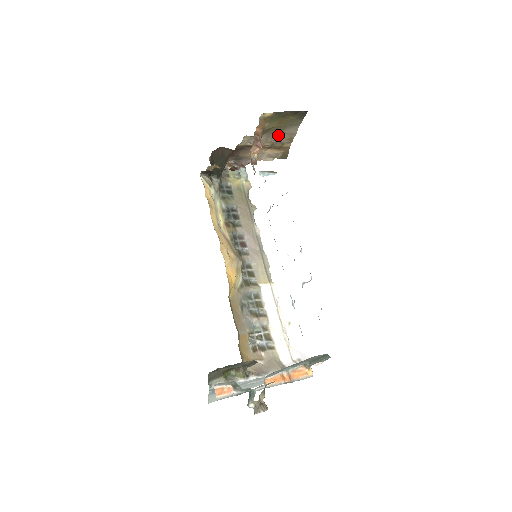
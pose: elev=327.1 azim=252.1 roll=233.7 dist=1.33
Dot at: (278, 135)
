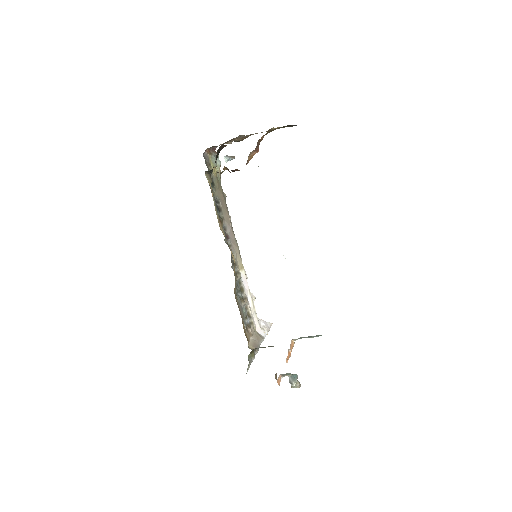
Dot at: occluded
